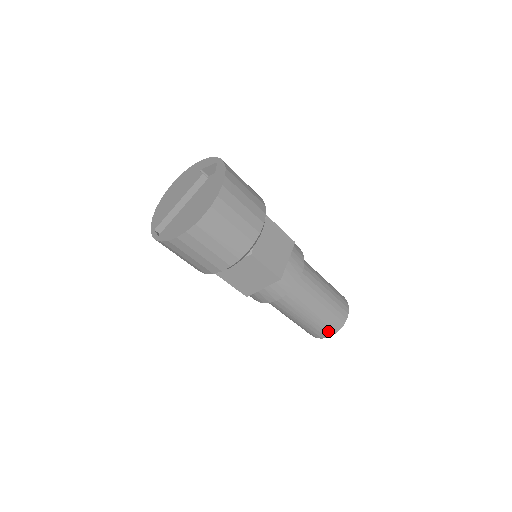
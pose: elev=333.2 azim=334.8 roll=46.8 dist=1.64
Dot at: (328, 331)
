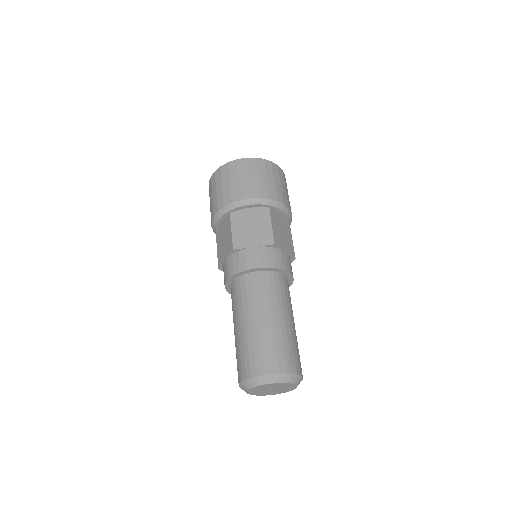
Dot at: (272, 362)
